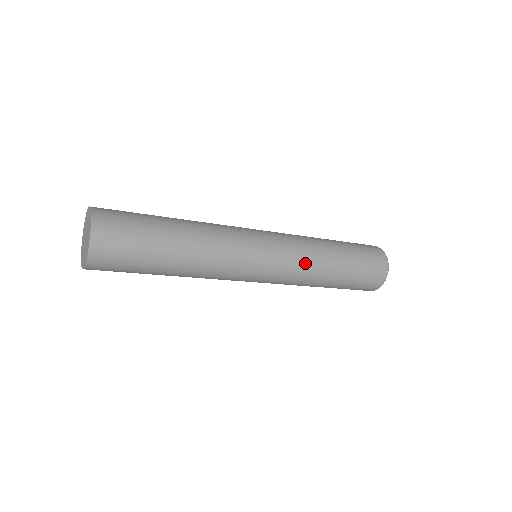
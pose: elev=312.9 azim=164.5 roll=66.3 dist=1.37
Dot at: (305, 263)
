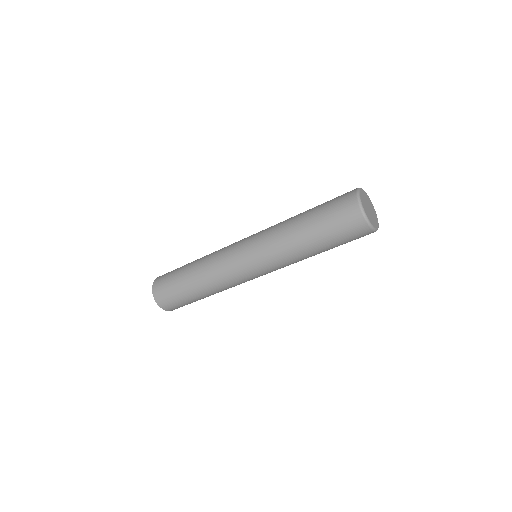
Dot at: (281, 258)
